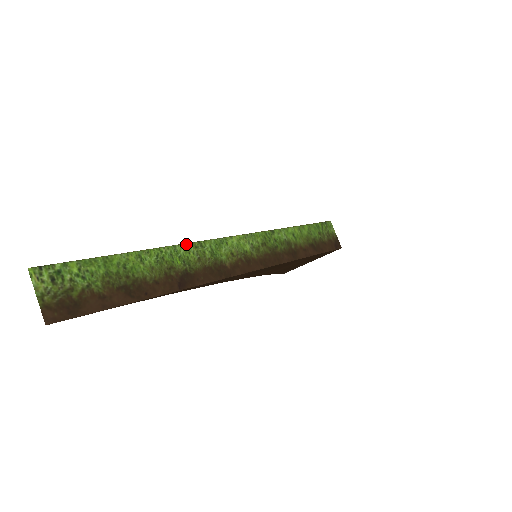
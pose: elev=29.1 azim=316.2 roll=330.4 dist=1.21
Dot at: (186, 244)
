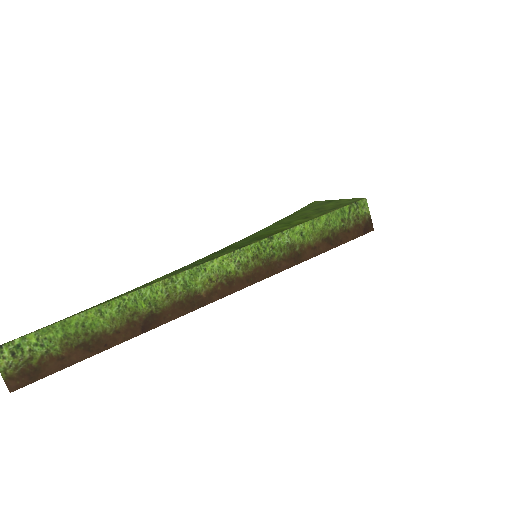
Dot at: (154, 284)
